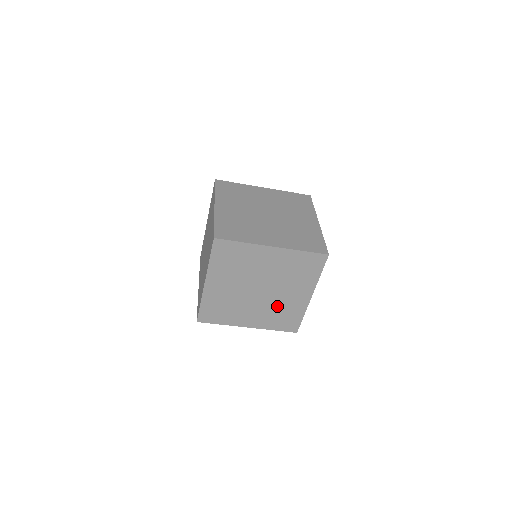
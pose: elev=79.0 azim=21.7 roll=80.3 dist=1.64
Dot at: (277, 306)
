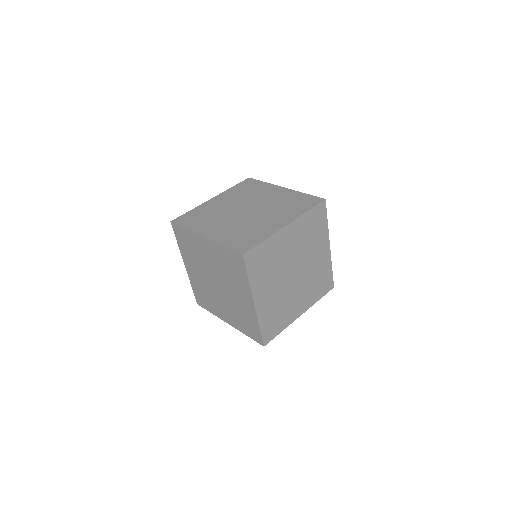
Dot at: (312, 276)
